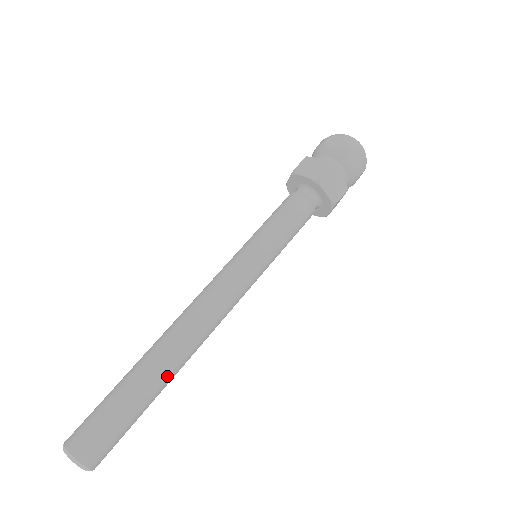
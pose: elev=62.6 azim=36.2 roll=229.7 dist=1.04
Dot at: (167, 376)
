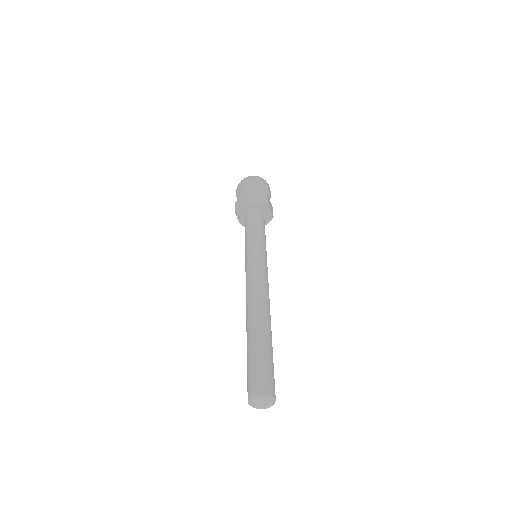
Dot at: (266, 329)
